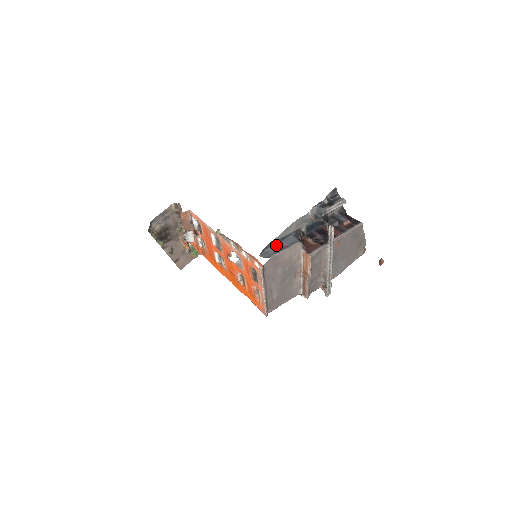
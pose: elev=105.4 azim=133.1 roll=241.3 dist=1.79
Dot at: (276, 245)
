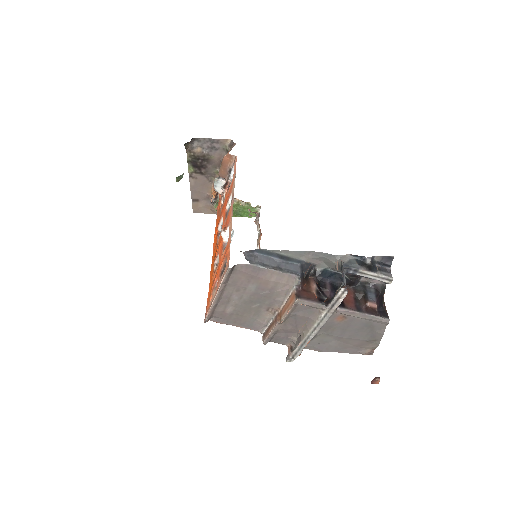
Dot at: (273, 258)
